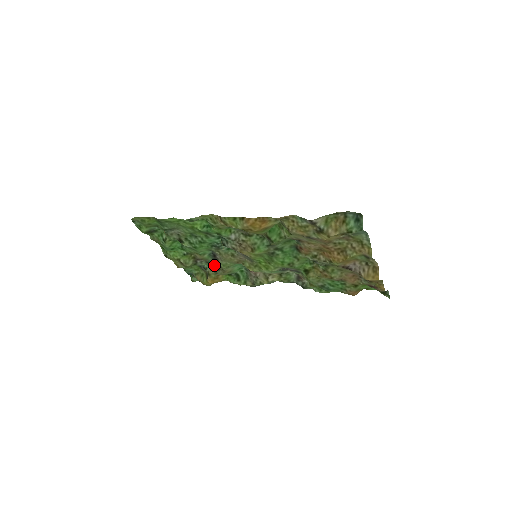
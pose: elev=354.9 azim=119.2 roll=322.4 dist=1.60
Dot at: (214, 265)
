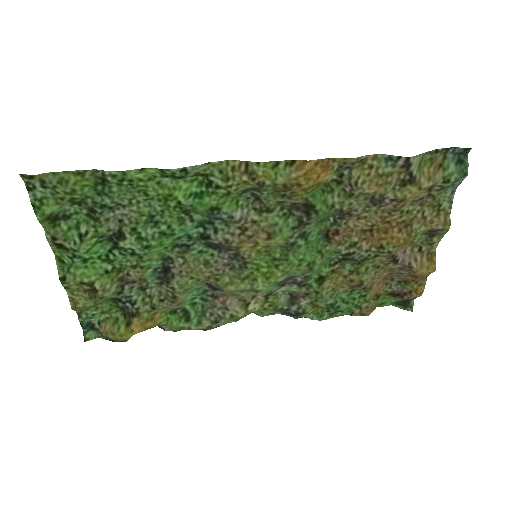
Dot at: (155, 292)
